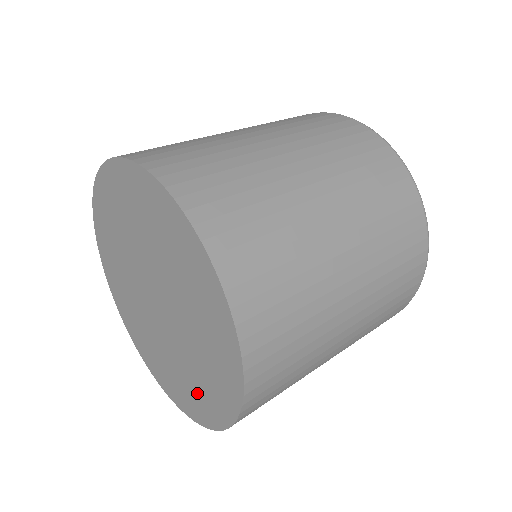
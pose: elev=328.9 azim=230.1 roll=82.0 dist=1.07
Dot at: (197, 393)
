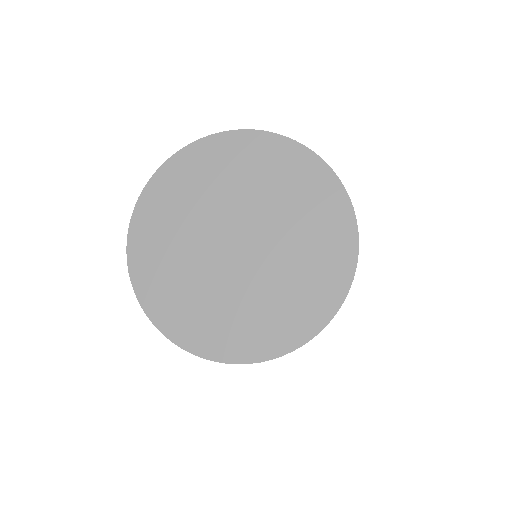
Dot at: (323, 232)
